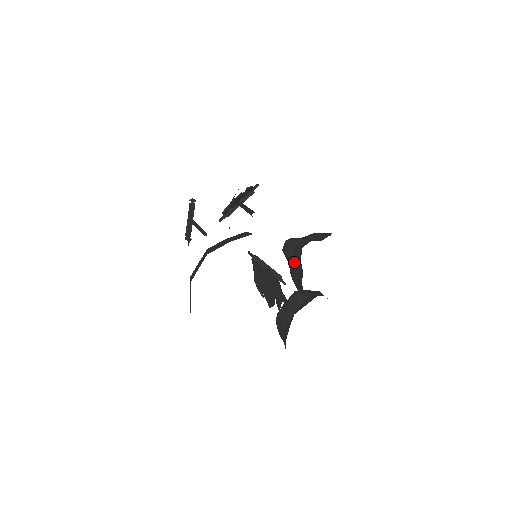
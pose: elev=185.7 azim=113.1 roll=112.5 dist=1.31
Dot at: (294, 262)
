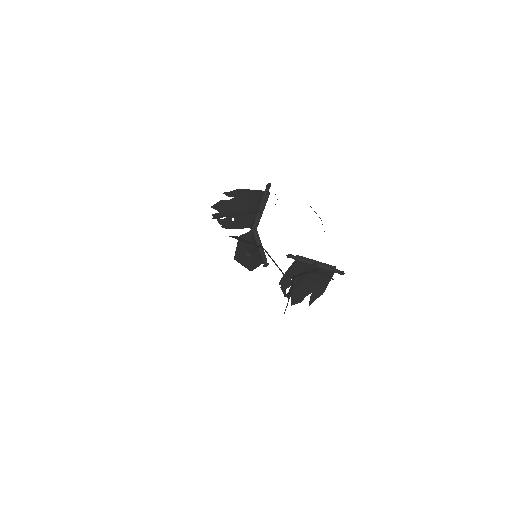
Dot at: (259, 247)
